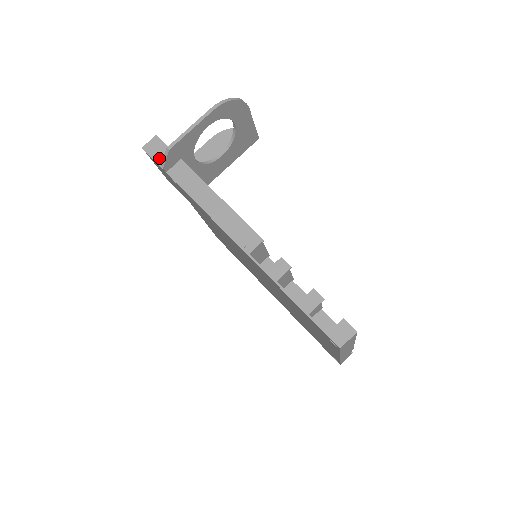
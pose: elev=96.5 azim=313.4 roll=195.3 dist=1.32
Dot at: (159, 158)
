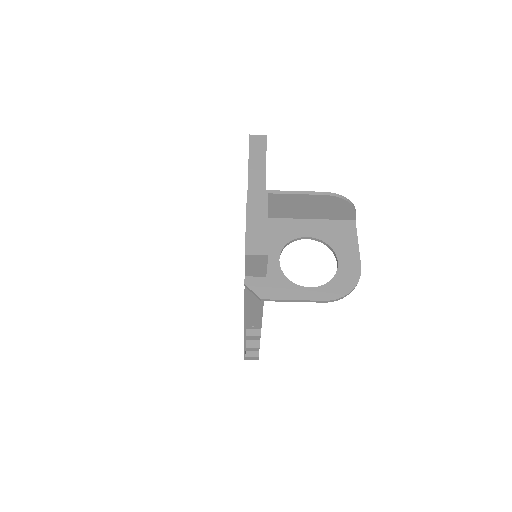
Dot at: (250, 269)
